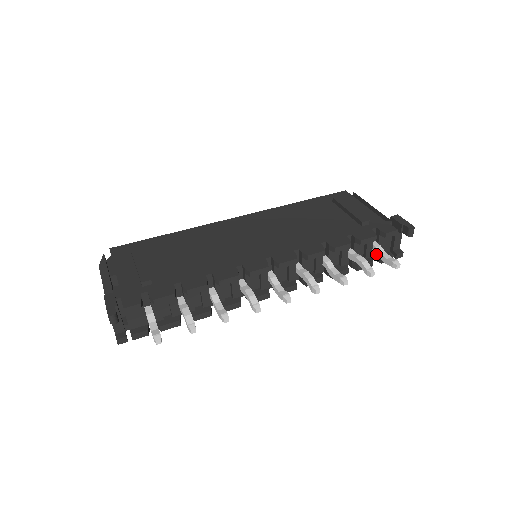
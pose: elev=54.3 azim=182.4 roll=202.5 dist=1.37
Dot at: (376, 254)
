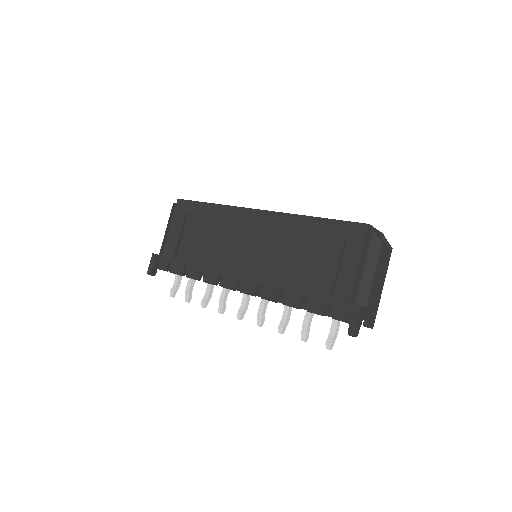
Dot at: occluded
